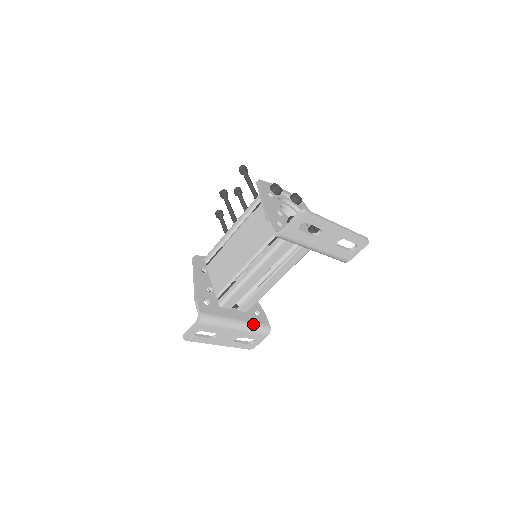
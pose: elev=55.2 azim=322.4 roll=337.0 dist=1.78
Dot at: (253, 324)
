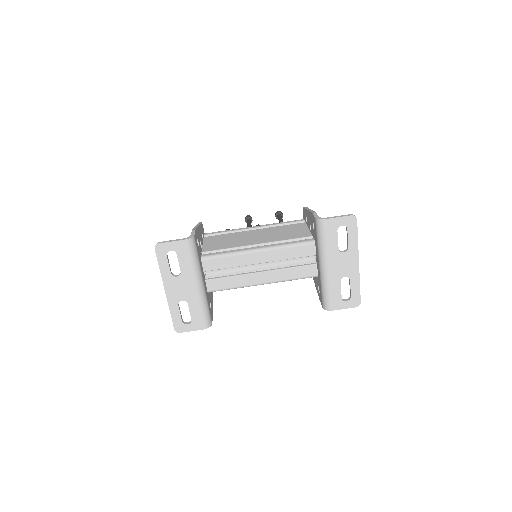
Dot at: (207, 302)
